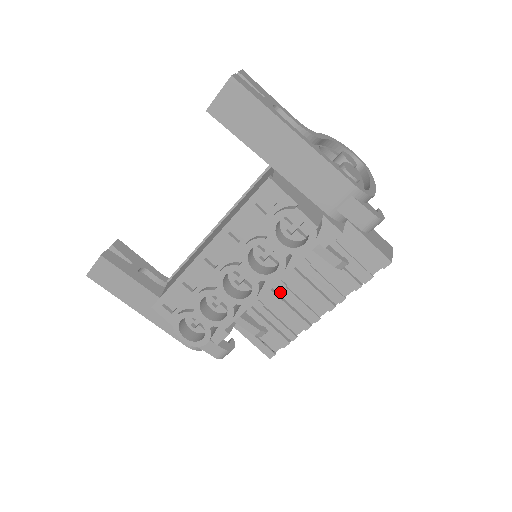
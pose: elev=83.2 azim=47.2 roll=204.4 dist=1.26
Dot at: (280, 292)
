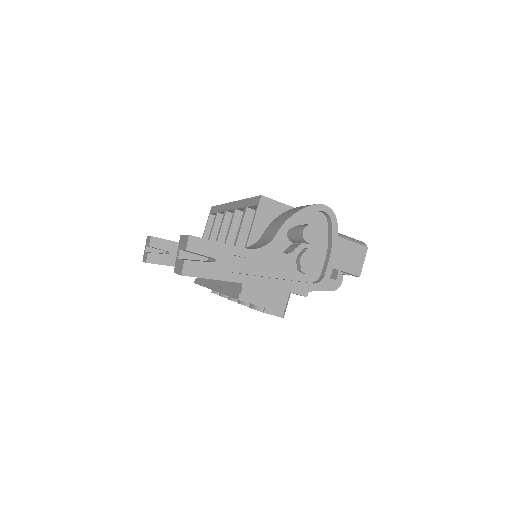
Dot at: occluded
